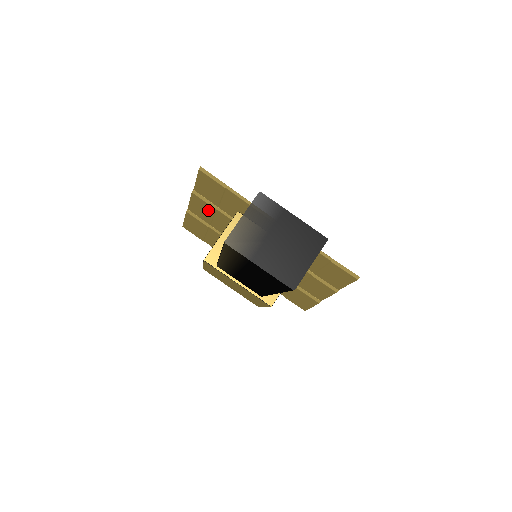
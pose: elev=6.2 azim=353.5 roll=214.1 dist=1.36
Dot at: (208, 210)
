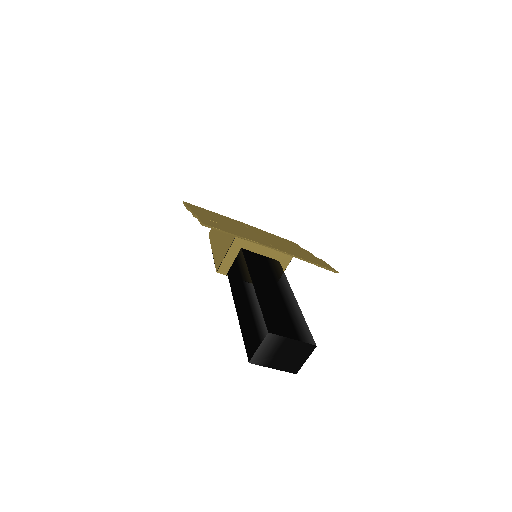
Dot at: occluded
